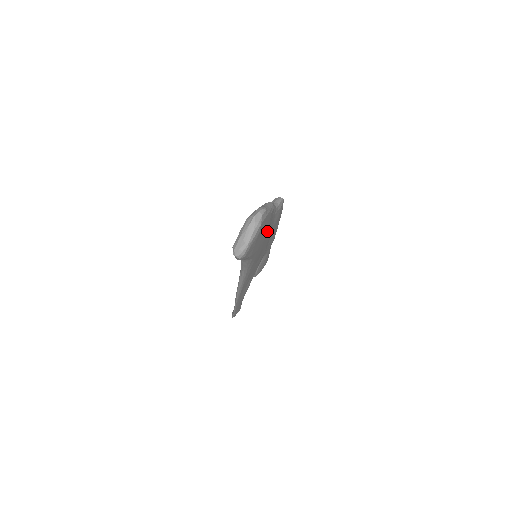
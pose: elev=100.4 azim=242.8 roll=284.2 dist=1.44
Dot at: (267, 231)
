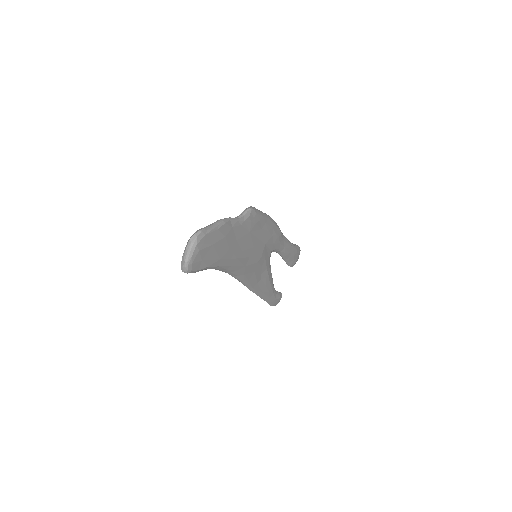
Dot at: (230, 241)
